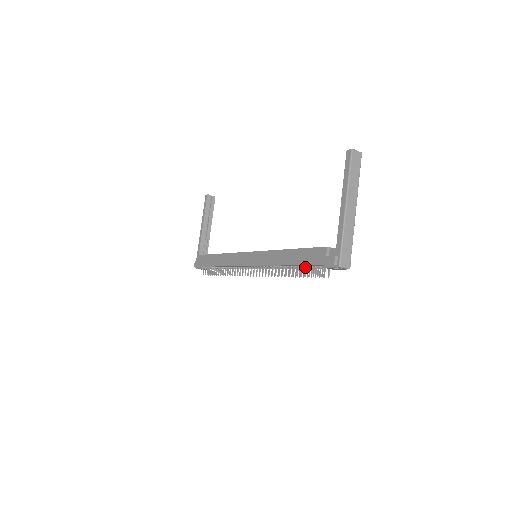
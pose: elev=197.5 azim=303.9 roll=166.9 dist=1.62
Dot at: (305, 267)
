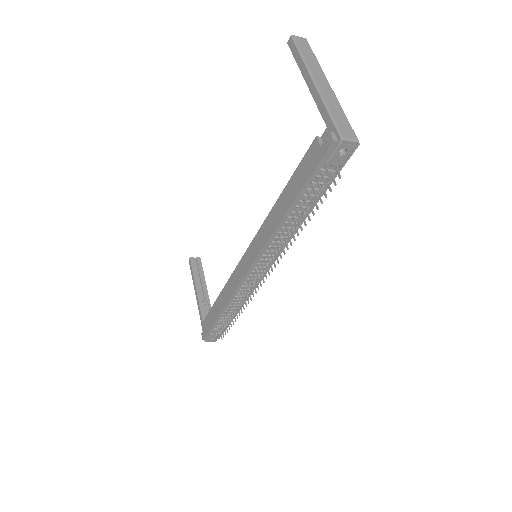
Dot at: (307, 193)
